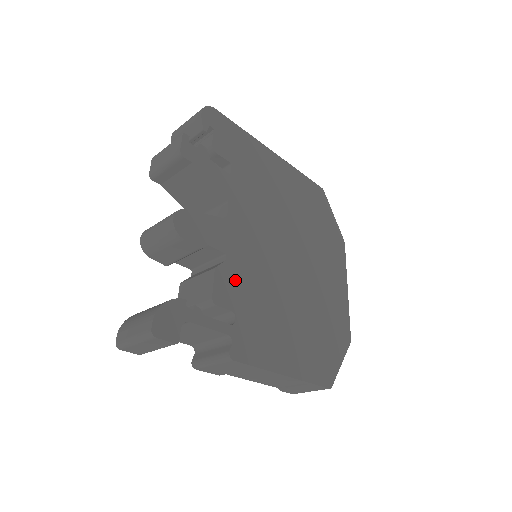
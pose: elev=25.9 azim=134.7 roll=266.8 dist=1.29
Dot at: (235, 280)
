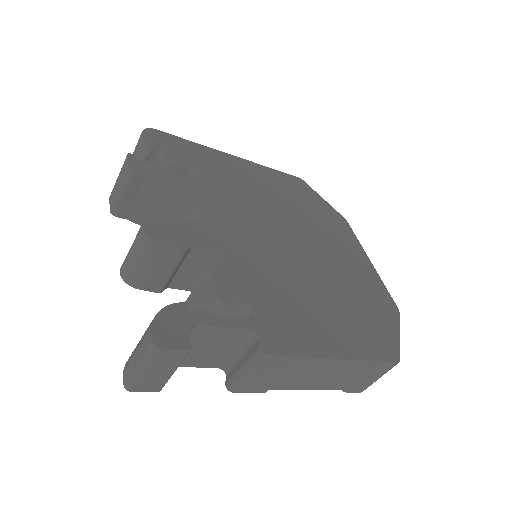
Dot at: (237, 274)
